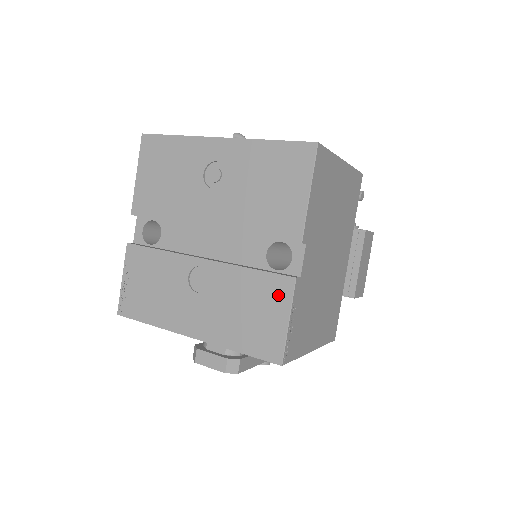
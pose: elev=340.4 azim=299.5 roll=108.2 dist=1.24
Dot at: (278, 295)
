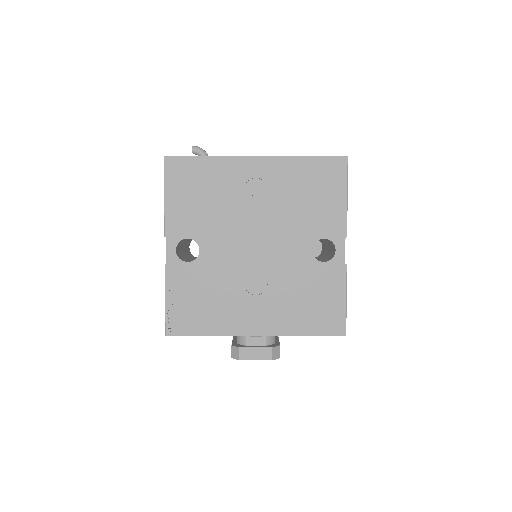
Dot at: (334, 281)
